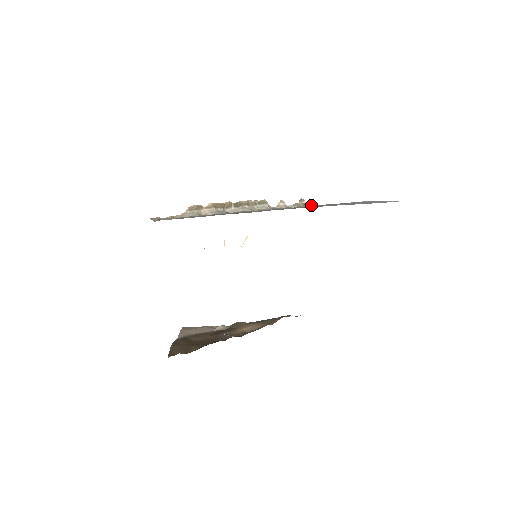
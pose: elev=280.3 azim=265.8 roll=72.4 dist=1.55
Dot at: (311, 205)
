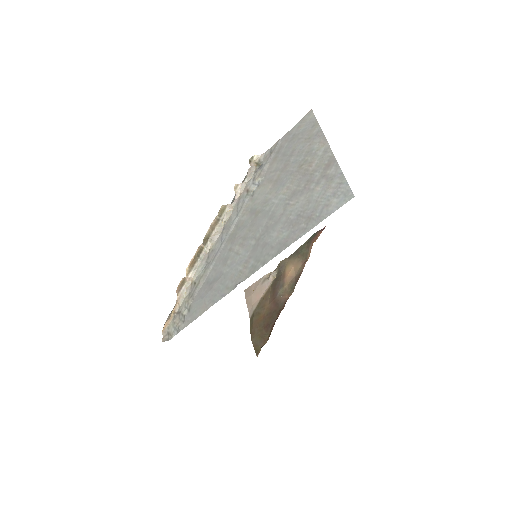
Dot at: (264, 165)
